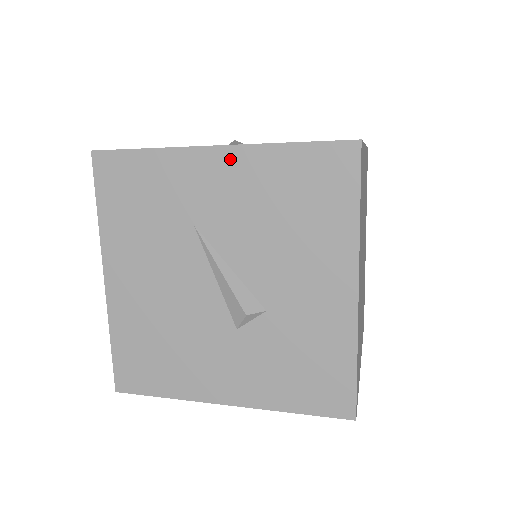
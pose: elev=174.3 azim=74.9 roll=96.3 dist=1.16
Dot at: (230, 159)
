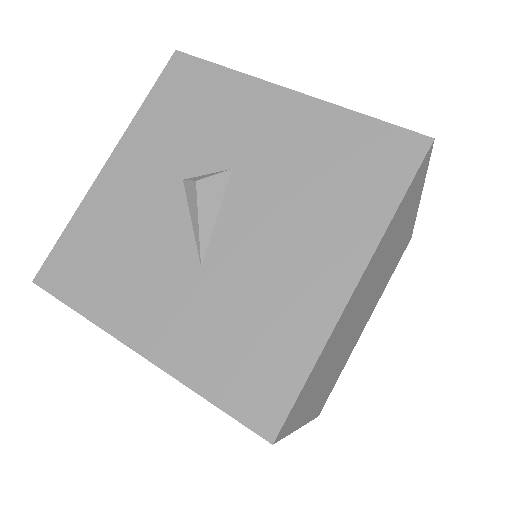
Dot at: occluded
